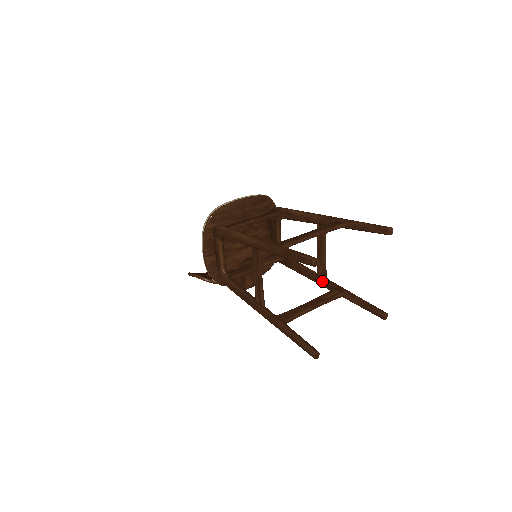
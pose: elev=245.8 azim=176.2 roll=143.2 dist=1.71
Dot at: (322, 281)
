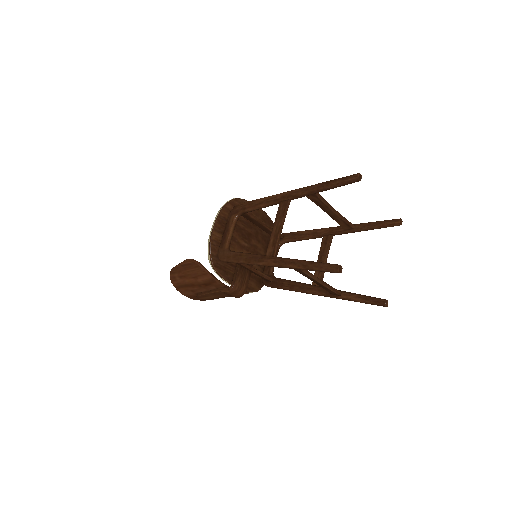
Dot at: (317, 288)
